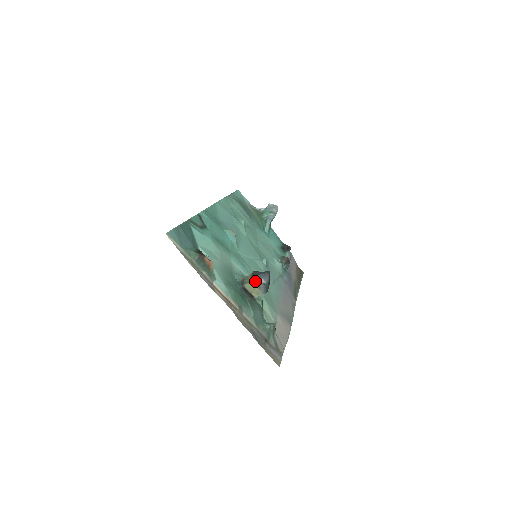
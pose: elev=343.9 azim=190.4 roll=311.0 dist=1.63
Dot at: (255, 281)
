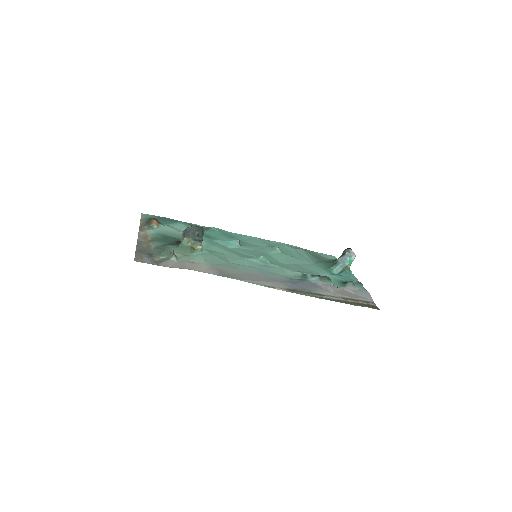
Dot at: occluded
